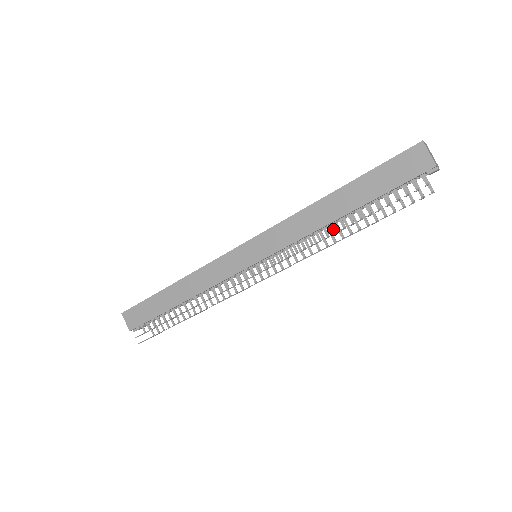
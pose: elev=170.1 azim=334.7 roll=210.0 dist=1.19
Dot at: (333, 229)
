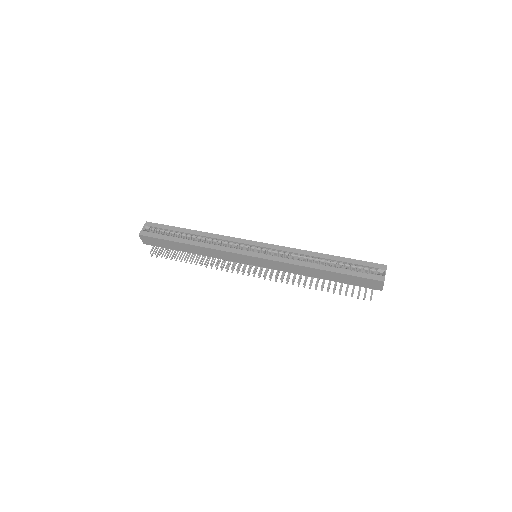
Dot at: occluded
